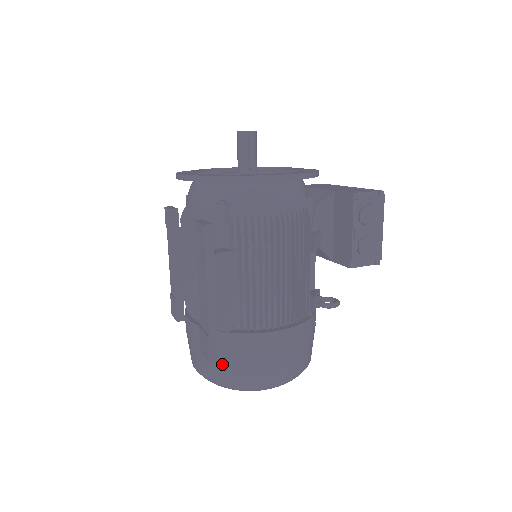
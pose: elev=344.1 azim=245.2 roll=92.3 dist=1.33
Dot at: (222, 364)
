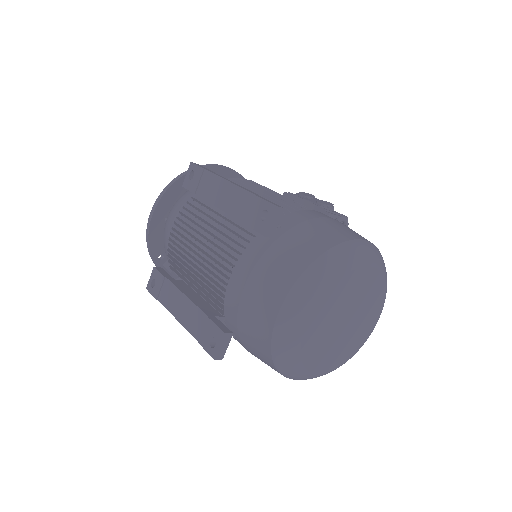
Dot at: (296, 244)
